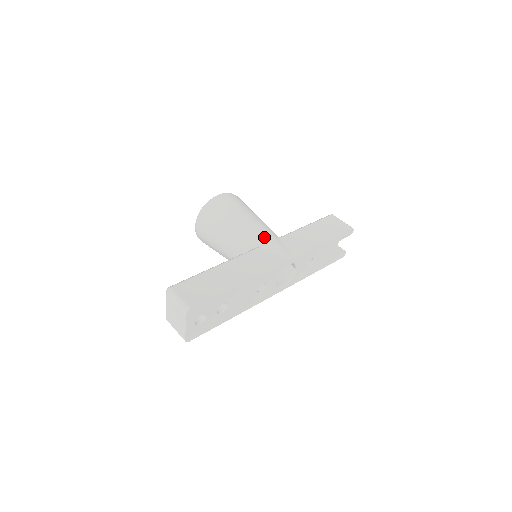
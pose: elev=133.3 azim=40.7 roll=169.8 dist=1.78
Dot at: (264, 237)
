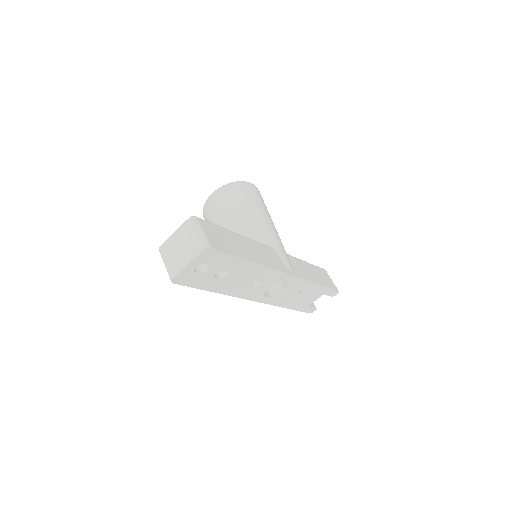
Dot at: (278, 243)
